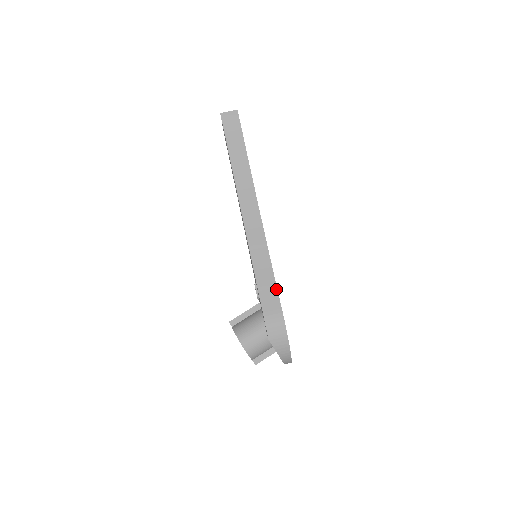
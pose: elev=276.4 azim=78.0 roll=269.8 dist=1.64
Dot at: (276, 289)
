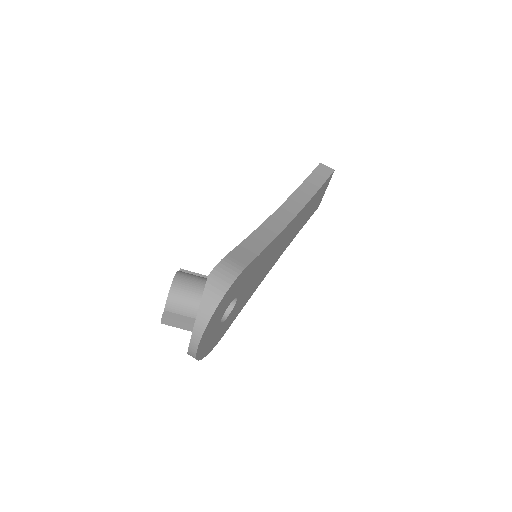
Dot at: (256, 255)
